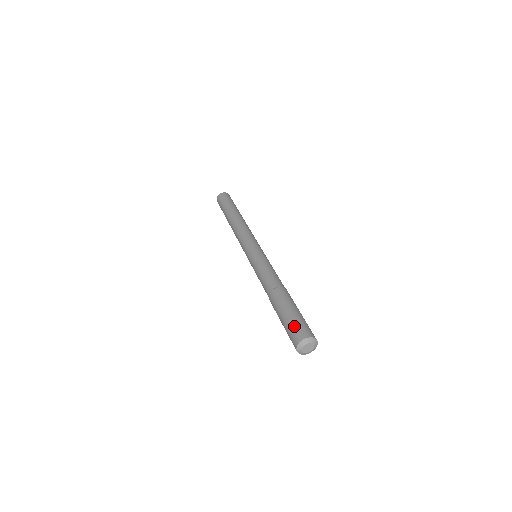
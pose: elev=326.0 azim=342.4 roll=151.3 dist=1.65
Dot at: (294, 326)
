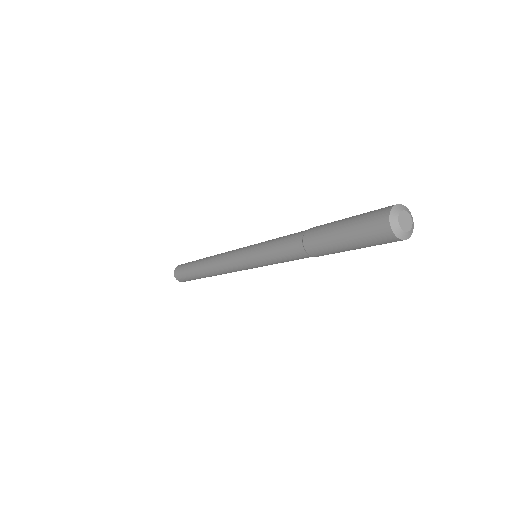
Dot at: (363, 226)
